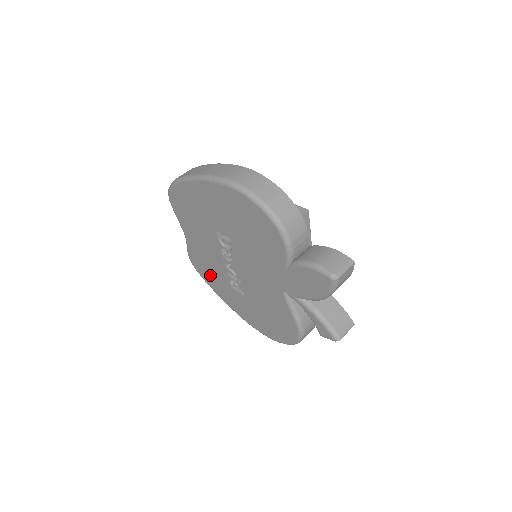
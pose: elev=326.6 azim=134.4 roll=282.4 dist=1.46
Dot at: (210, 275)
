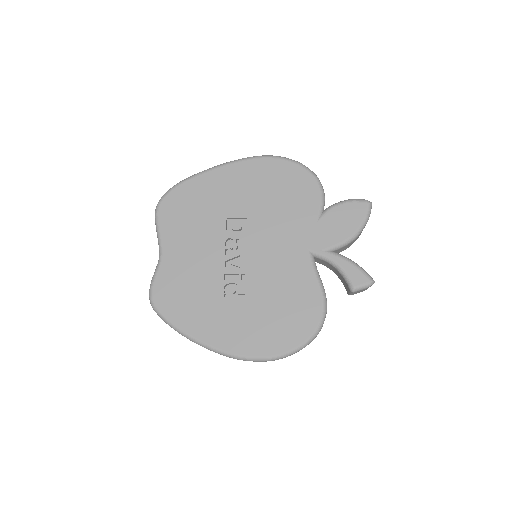
Dot at: (186, 300)
